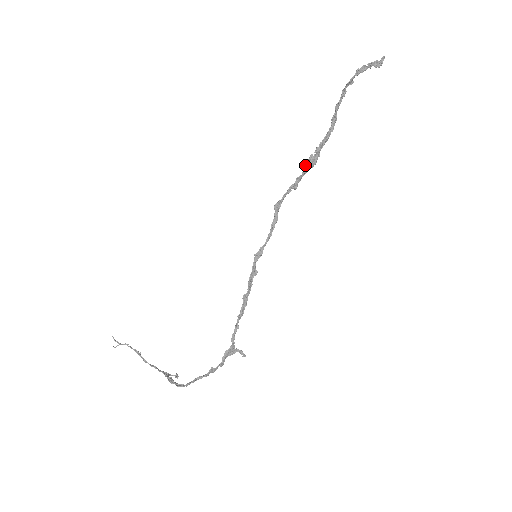
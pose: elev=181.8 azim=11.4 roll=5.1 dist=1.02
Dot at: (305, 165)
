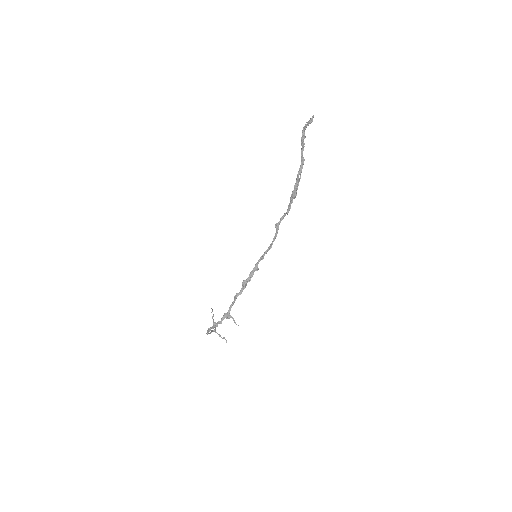
Dot at: (291, 196)
